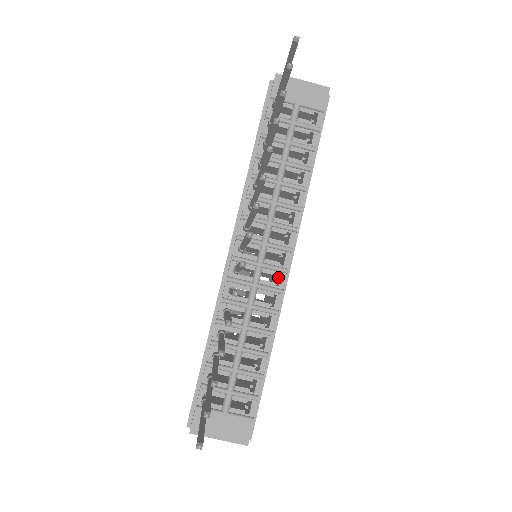
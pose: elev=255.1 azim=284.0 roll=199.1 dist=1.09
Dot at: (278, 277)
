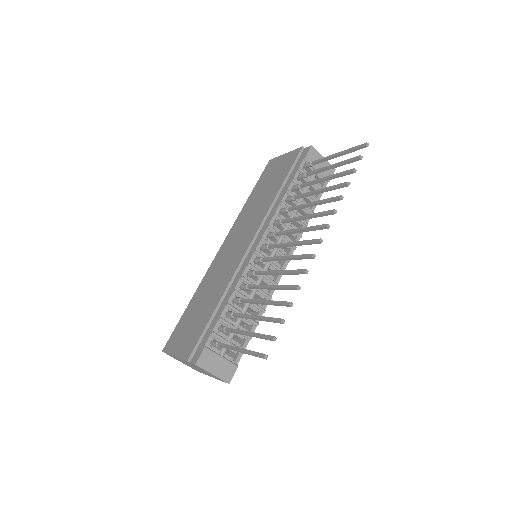
Dot at: (272, 275)
